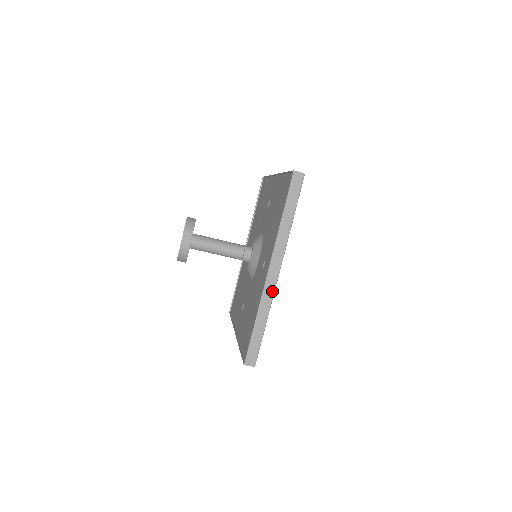
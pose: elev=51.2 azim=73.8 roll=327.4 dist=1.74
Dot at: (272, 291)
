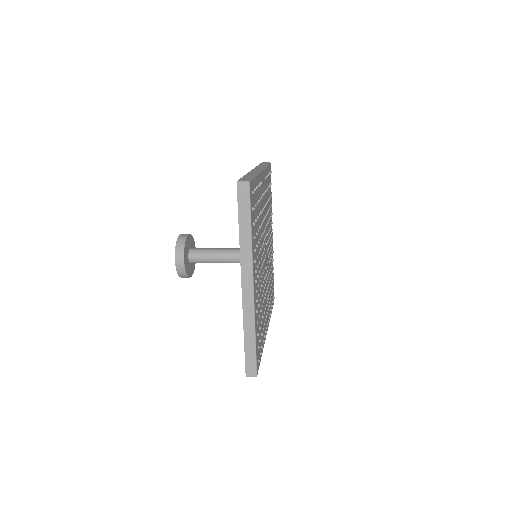
Dot at: (251, 304)
